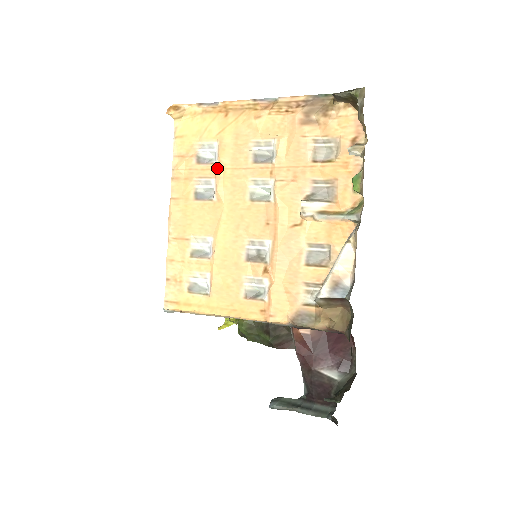
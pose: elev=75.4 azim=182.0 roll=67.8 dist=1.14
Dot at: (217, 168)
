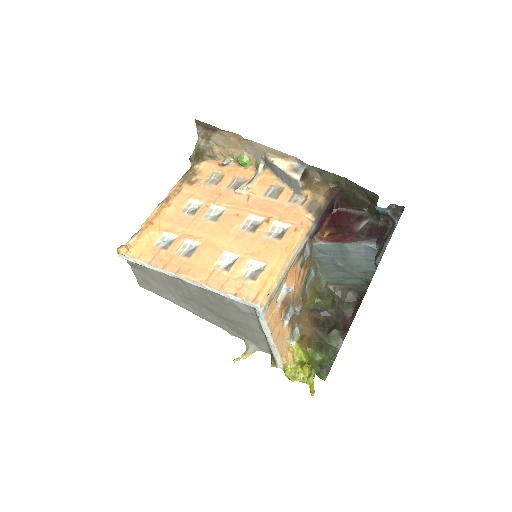
Dot at: (180, 237)
